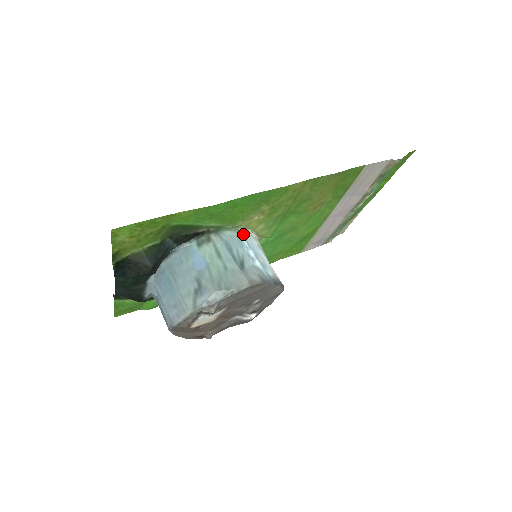
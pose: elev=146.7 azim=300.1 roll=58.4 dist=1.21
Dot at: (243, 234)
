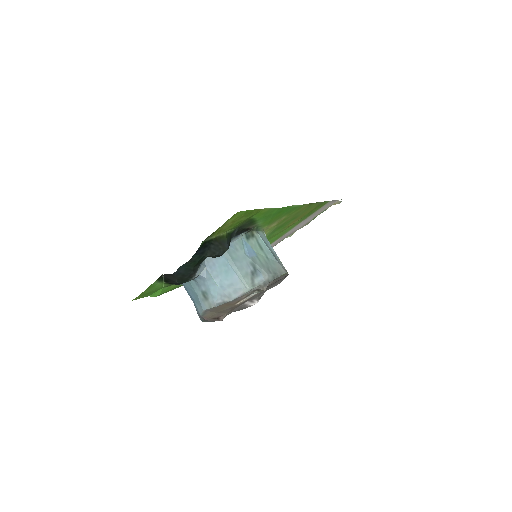
Dot at: occluded
